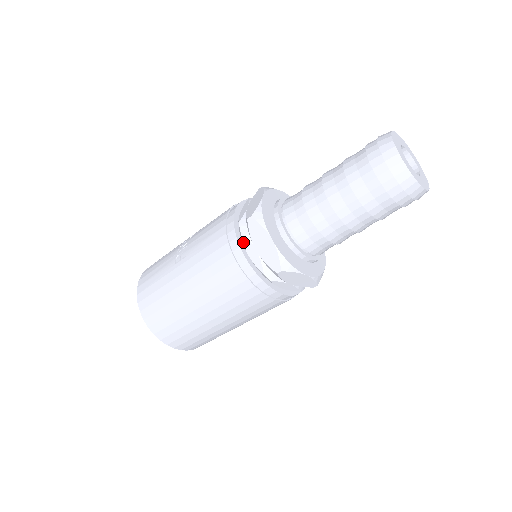
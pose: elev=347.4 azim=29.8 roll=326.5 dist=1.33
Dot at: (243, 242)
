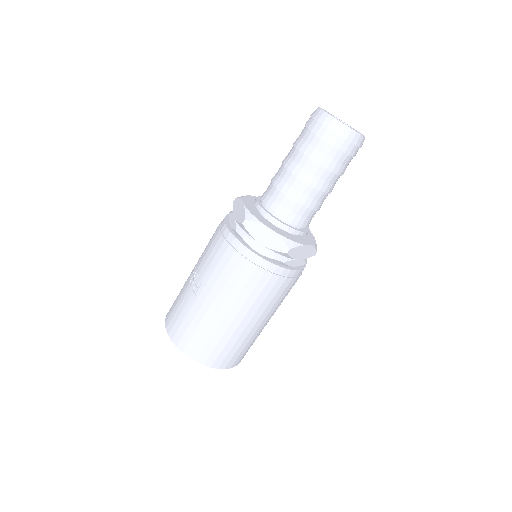
Dot at: (247, 244)
